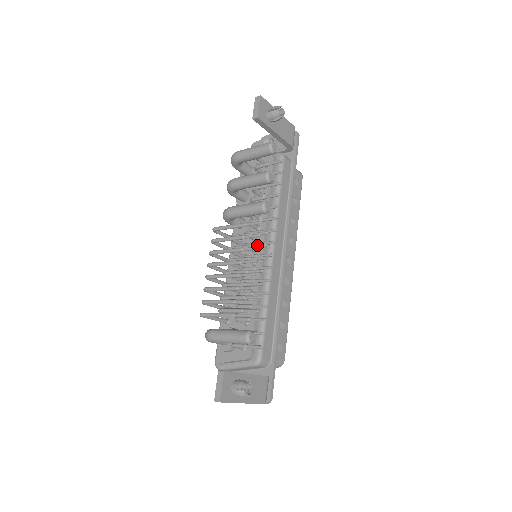
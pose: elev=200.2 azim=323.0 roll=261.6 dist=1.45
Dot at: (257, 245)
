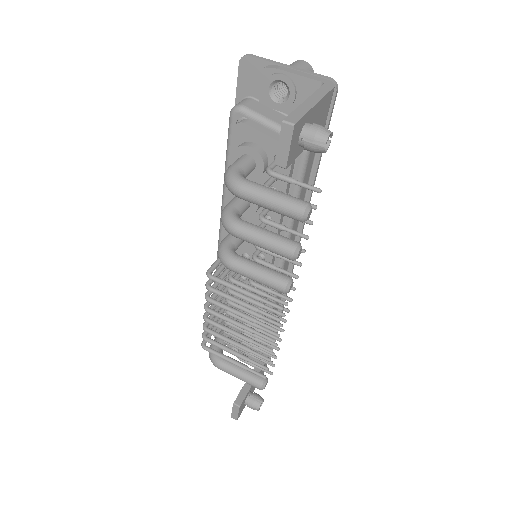
Dot at: occluded
